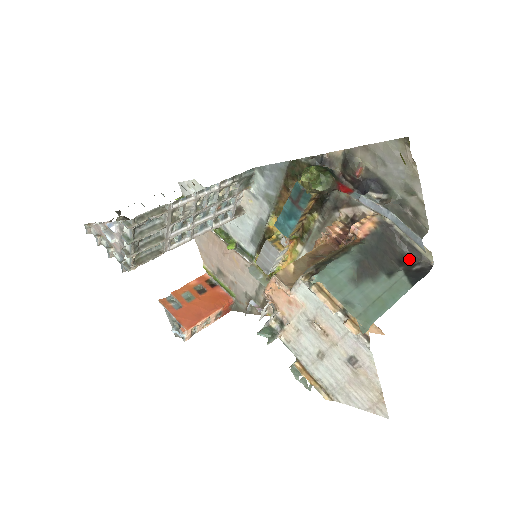
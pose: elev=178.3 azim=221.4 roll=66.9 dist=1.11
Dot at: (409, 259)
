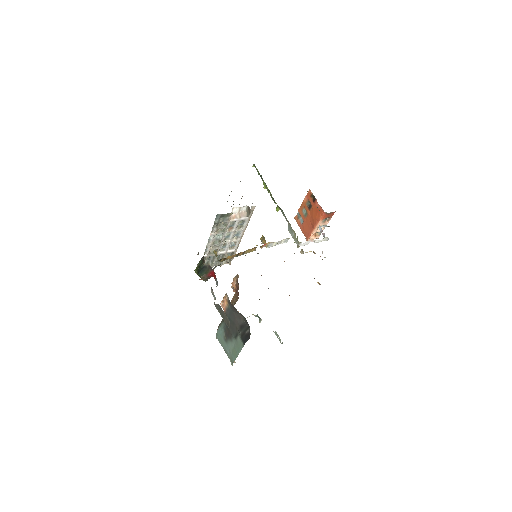
Dot at: (247, 322)
